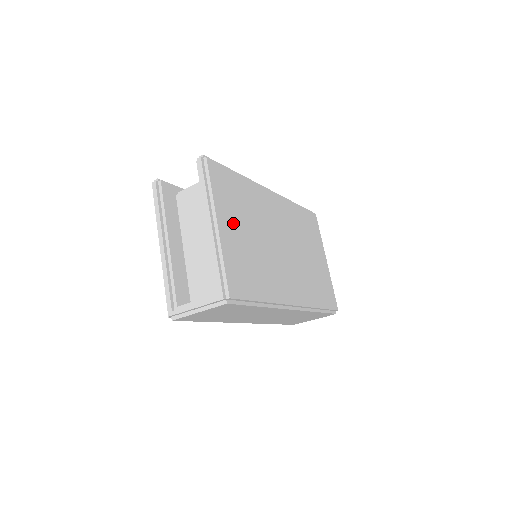
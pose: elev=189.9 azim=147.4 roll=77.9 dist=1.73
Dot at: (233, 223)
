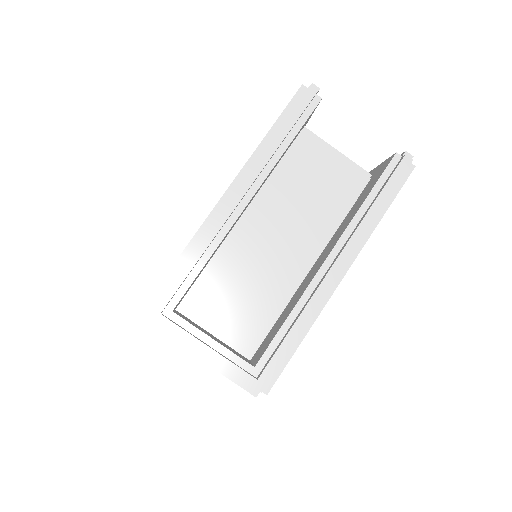
Dot at: occluded
